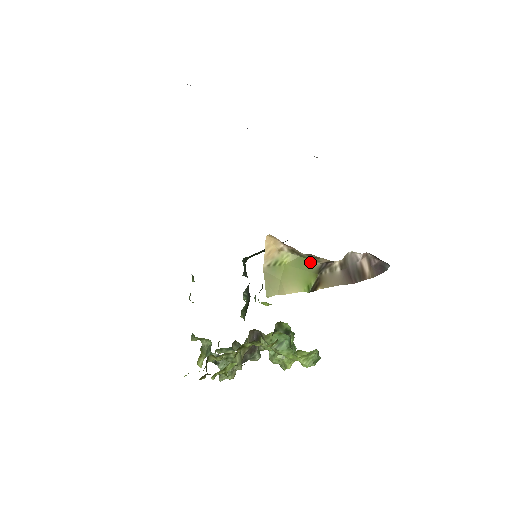
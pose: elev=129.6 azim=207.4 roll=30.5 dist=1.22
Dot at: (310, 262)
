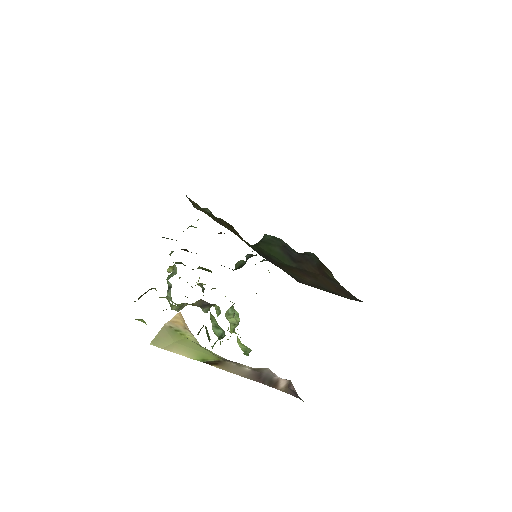
Dot at: occluded
